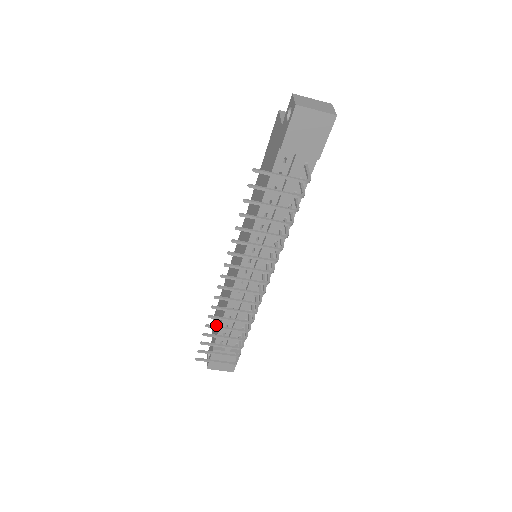
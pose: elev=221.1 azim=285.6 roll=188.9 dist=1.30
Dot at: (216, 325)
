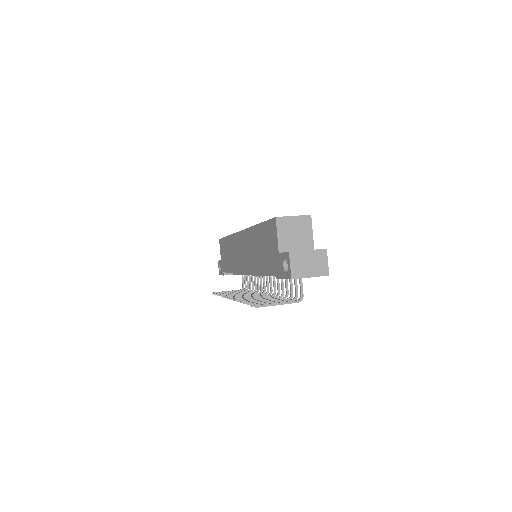
Dot at: (224, 259)
